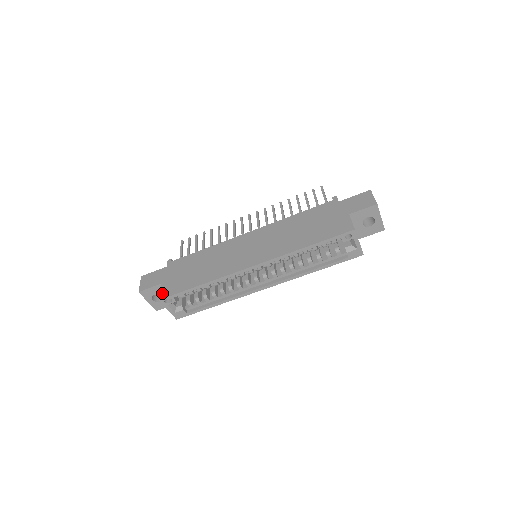
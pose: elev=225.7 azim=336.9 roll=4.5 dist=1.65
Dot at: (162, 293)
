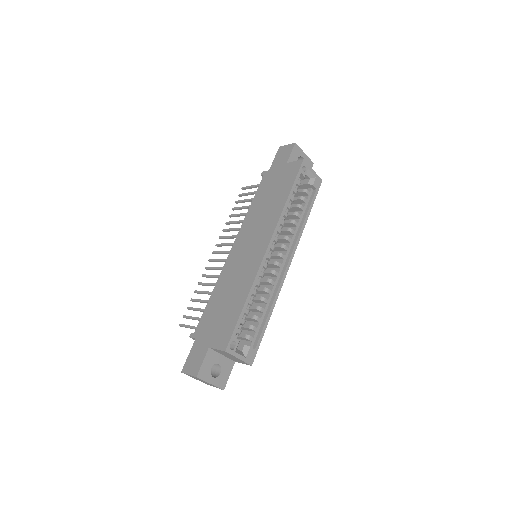
Dot at: (220, 346)
